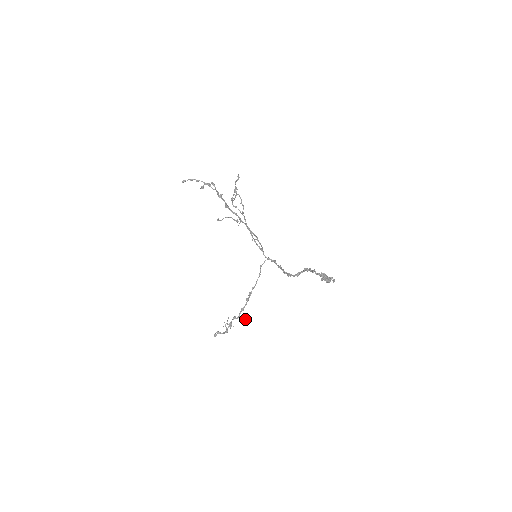
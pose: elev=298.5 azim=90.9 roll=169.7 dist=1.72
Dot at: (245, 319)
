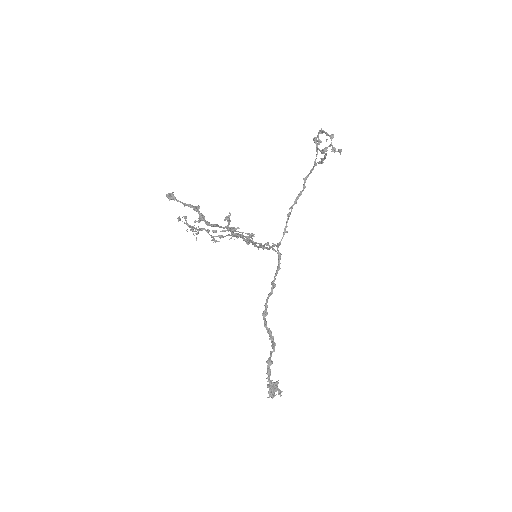
Dot at: (218, 241)
